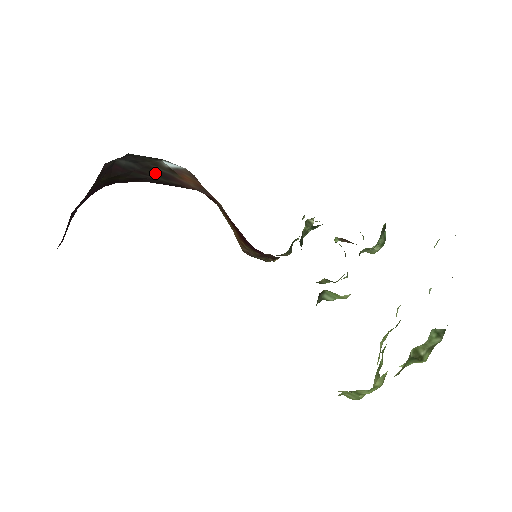
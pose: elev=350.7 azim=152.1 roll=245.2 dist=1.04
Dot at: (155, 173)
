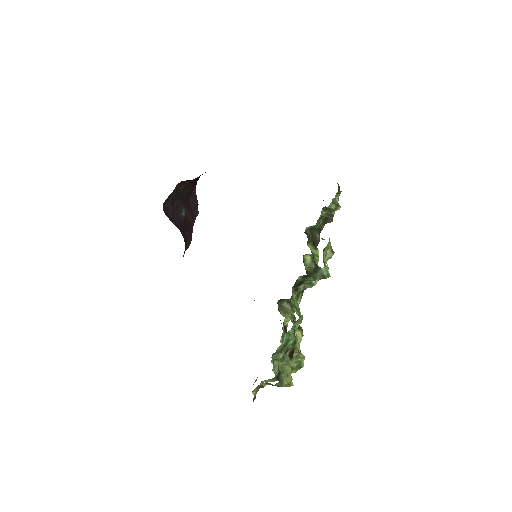
Dot at: occluded
